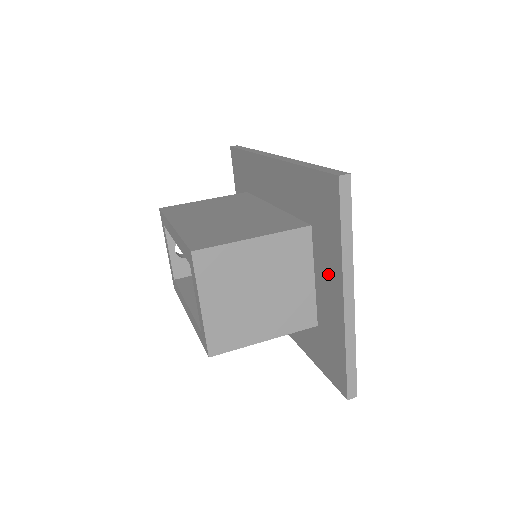
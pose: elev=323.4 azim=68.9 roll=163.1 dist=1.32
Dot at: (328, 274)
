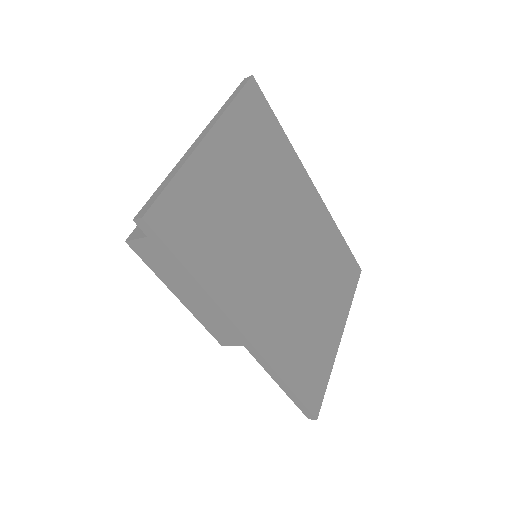
Dot at: occluded
